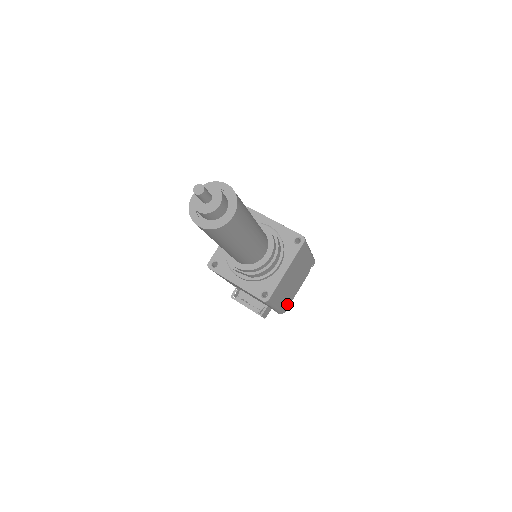
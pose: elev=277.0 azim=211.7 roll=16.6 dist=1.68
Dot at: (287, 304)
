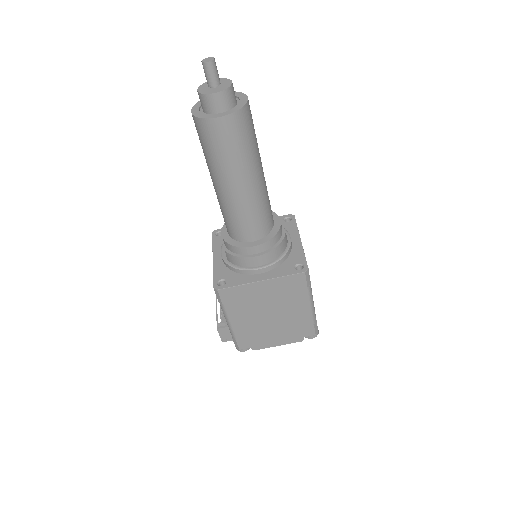
Dot at: (249, 343)
